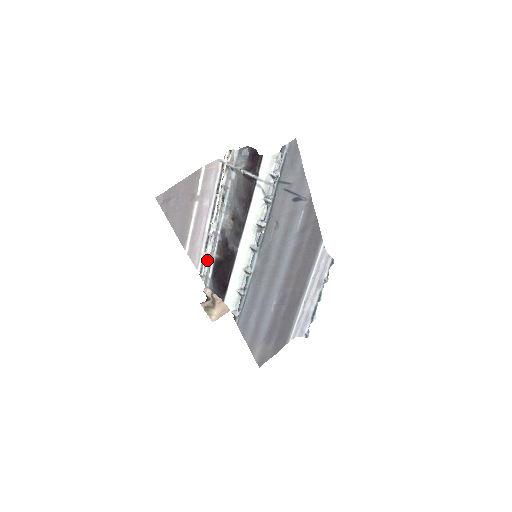
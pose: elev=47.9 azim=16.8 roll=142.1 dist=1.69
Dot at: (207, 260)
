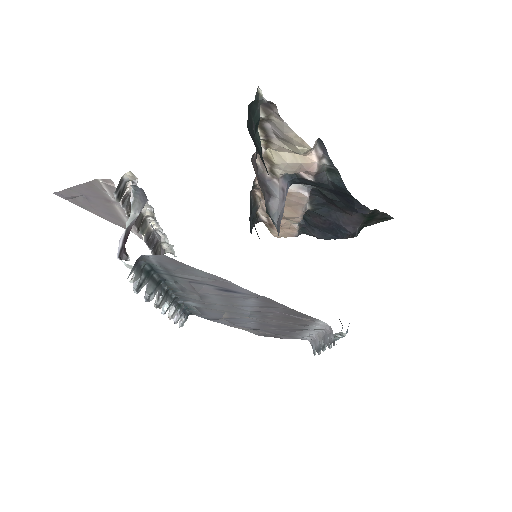
Dot at: (171, 245)
